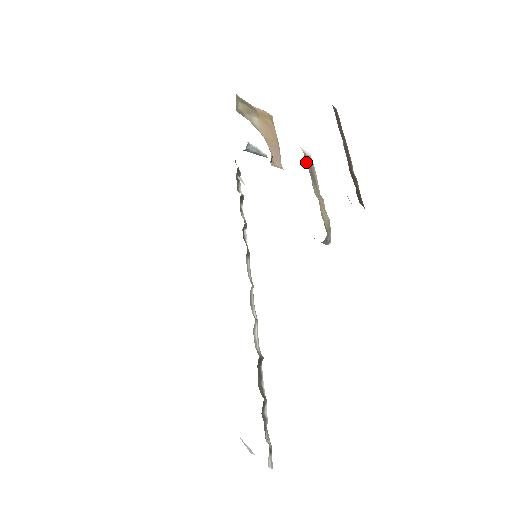
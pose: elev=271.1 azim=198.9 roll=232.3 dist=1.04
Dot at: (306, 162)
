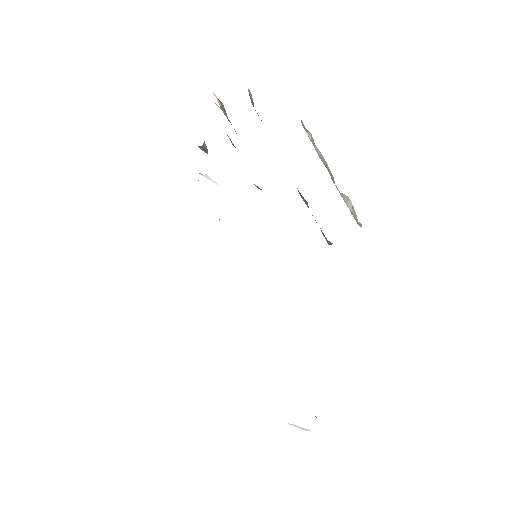
Dot at: occluded
